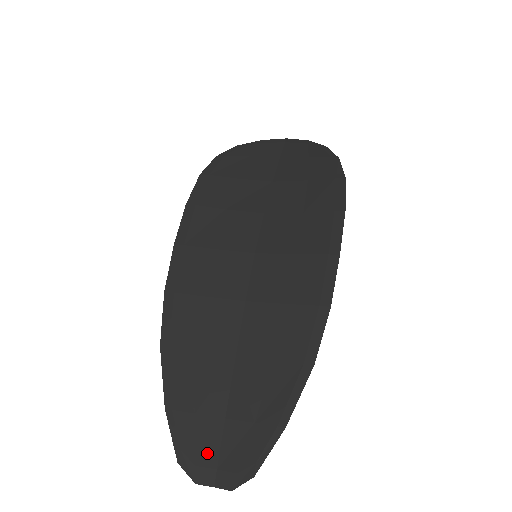
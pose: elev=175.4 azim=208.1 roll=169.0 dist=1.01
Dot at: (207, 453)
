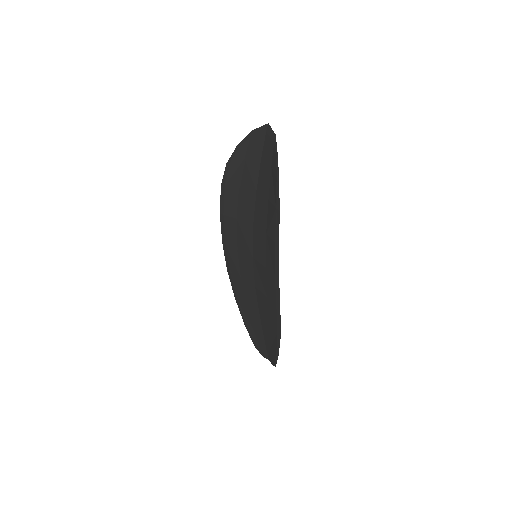
Dot at: (263, 348)
